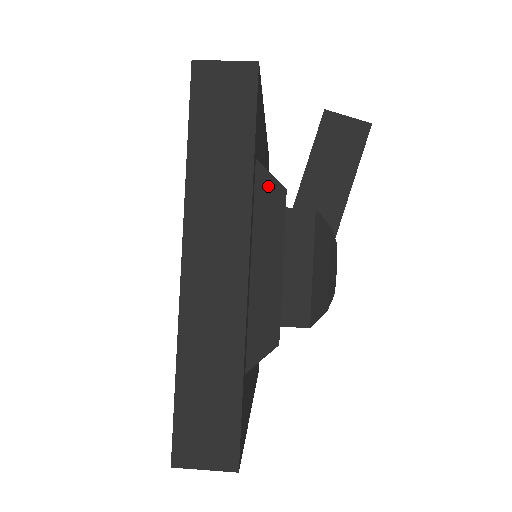
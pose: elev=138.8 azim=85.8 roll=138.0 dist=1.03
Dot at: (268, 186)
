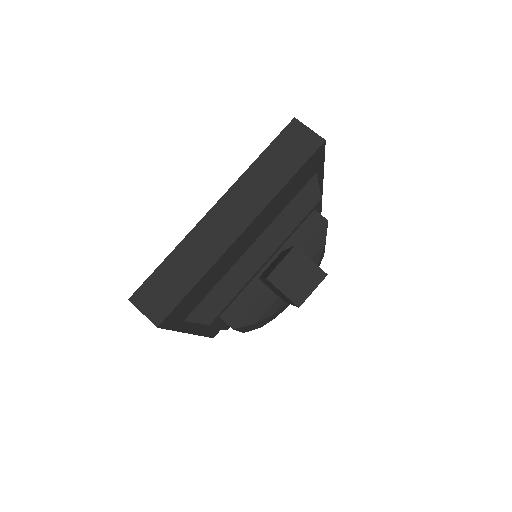
Dot at: (197, 323)
